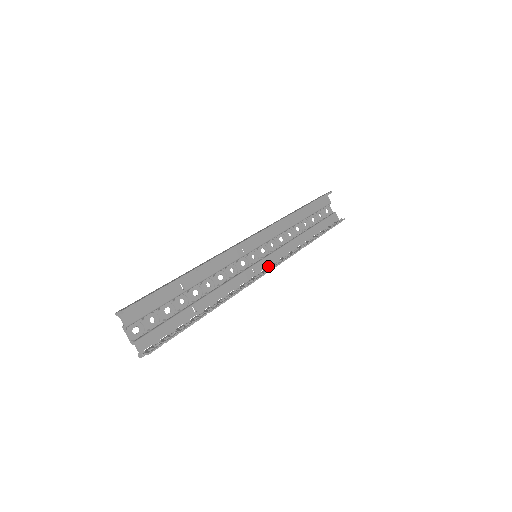
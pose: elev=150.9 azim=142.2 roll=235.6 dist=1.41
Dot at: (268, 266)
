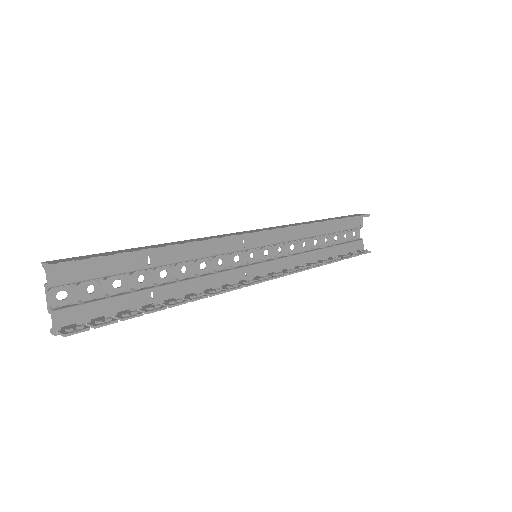
Dot at: (265, 273)
